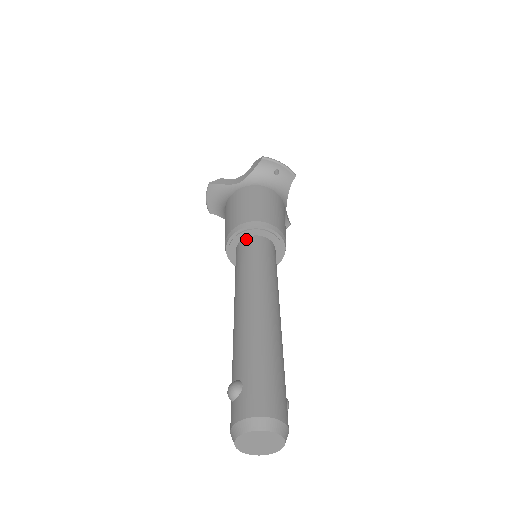
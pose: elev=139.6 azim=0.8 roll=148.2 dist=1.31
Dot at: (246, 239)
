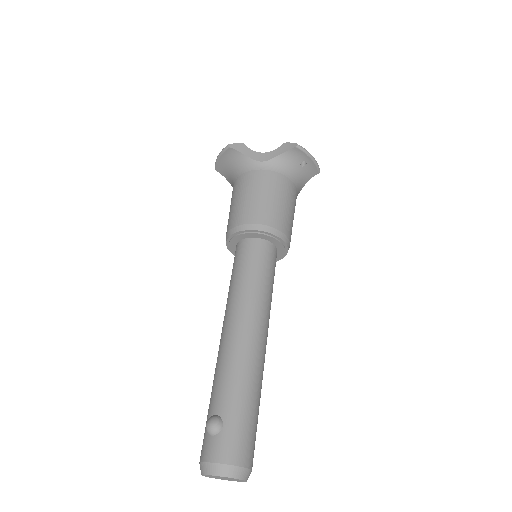
Dot at: (254, 240)
